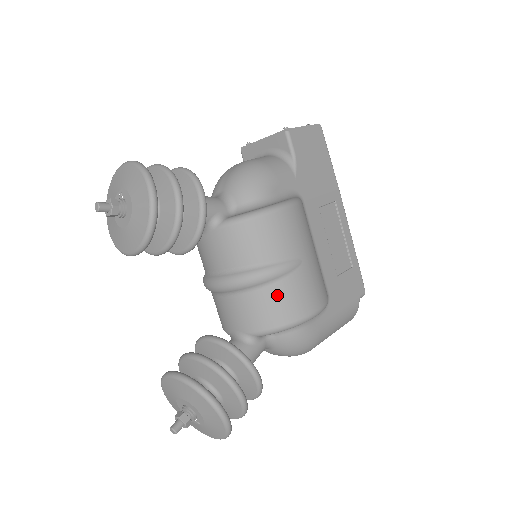
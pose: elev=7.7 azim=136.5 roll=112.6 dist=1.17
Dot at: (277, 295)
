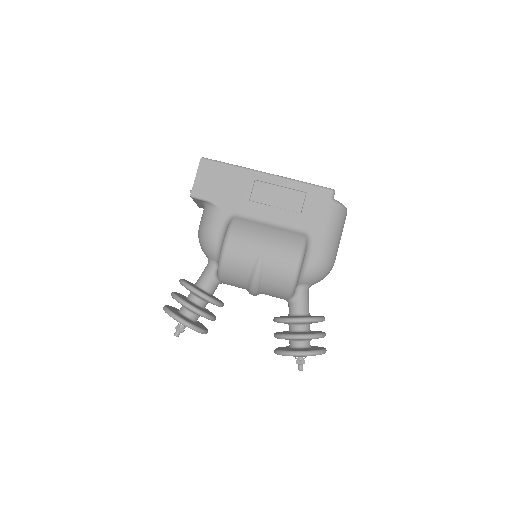
Dot at: (271, 279)
